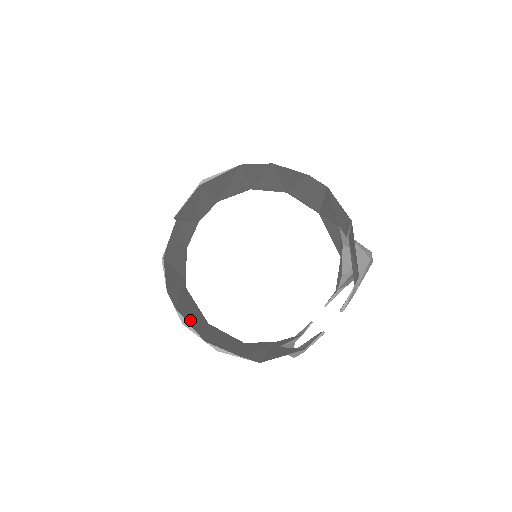
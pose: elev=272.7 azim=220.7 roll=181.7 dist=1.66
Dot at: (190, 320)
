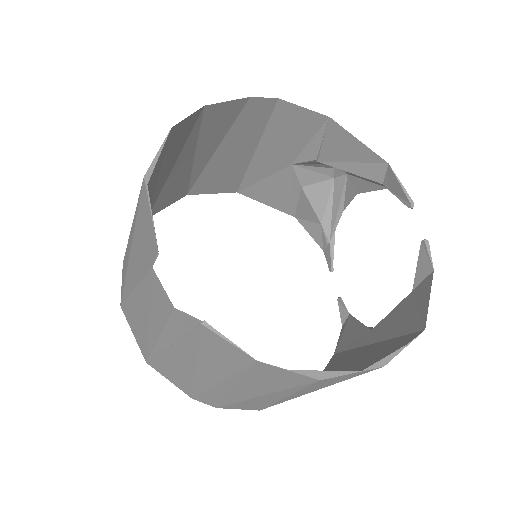
Dot at: occluded
